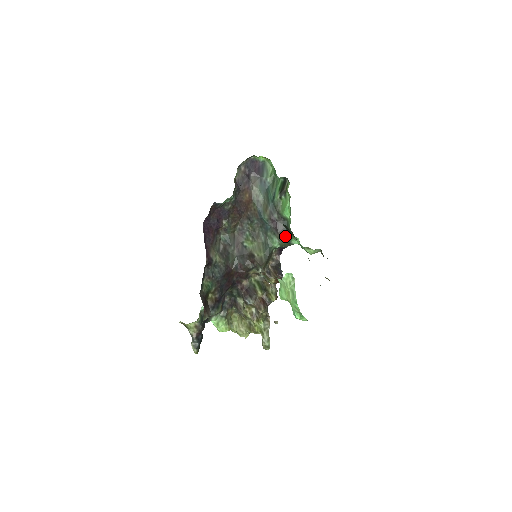
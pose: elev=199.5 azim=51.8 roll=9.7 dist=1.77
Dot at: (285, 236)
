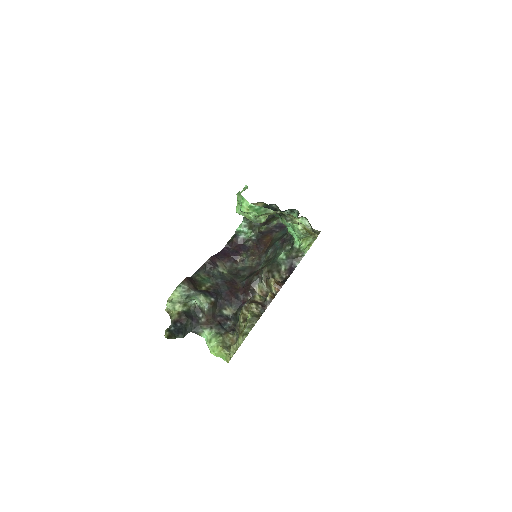
Dot at: (289, 244)
